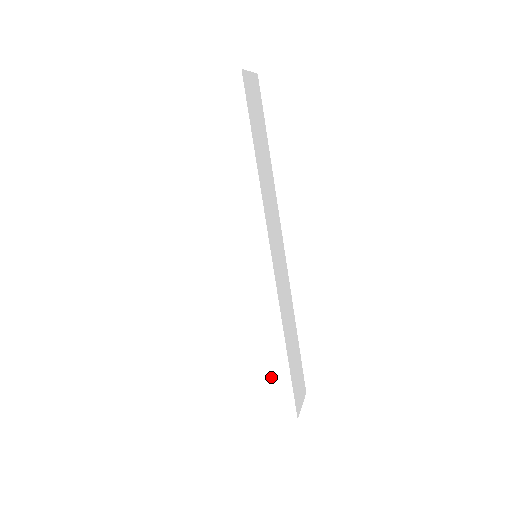
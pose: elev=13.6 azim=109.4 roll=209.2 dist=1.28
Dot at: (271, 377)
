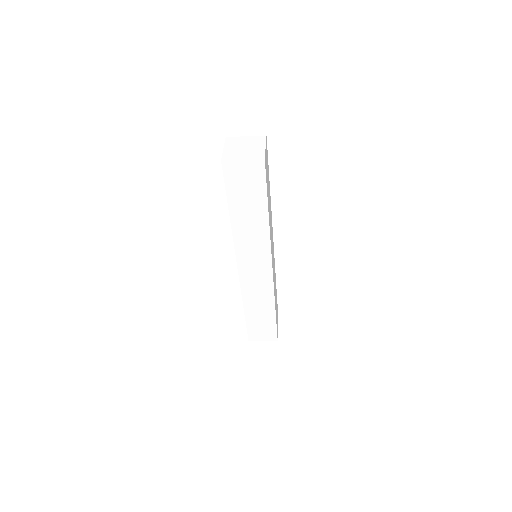
Dot at: (263, 323)
